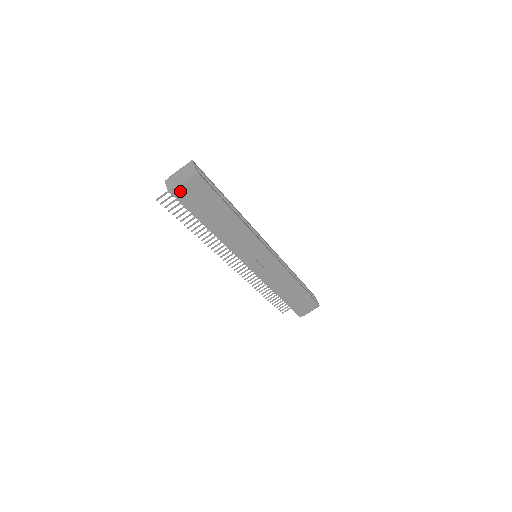
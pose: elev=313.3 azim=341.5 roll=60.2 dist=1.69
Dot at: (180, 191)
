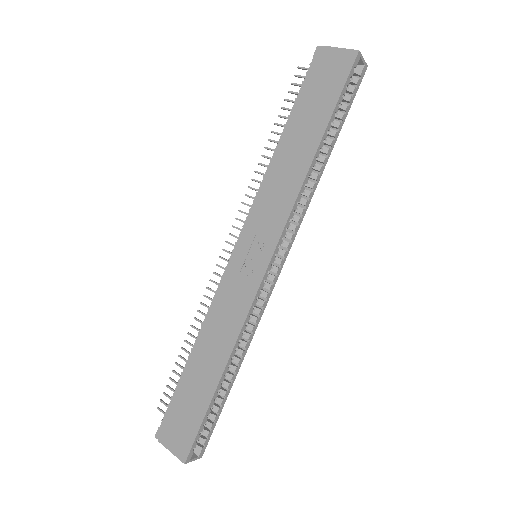
Dot at: (324, 55)
